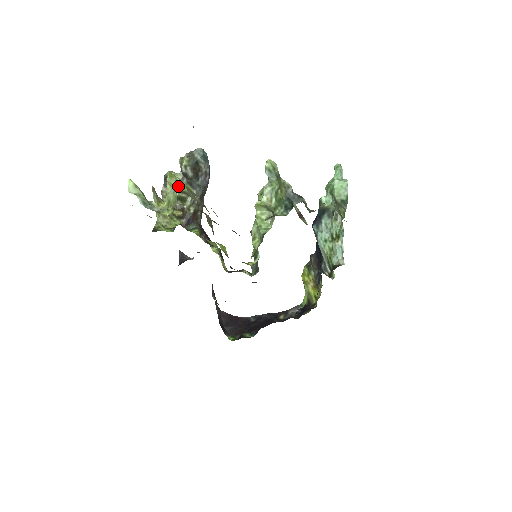
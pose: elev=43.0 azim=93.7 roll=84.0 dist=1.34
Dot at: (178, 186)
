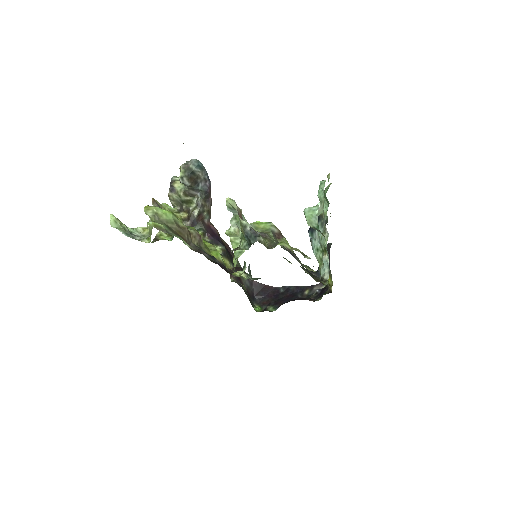
Dot at: (147, 224)
